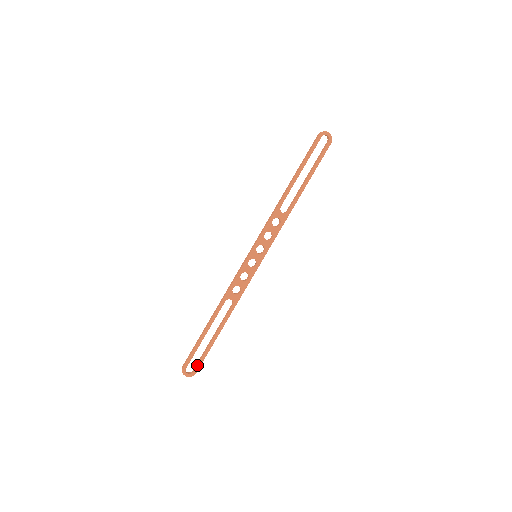
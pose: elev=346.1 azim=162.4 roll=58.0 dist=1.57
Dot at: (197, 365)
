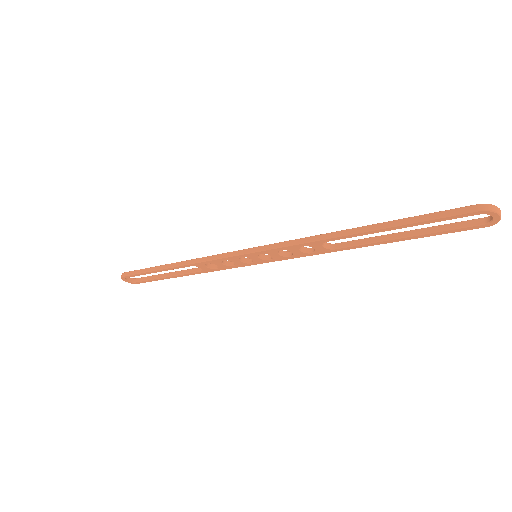
Dot at: (140, 281)
